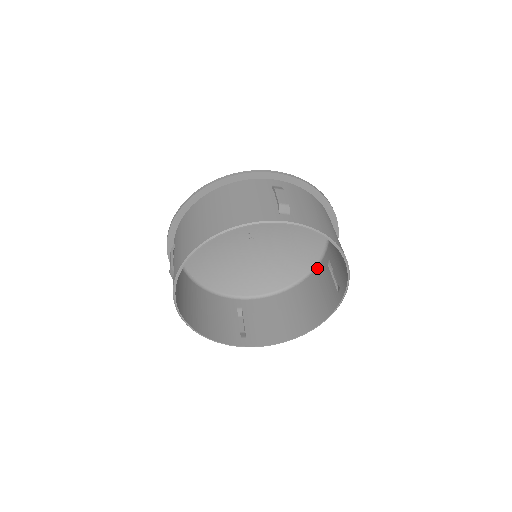
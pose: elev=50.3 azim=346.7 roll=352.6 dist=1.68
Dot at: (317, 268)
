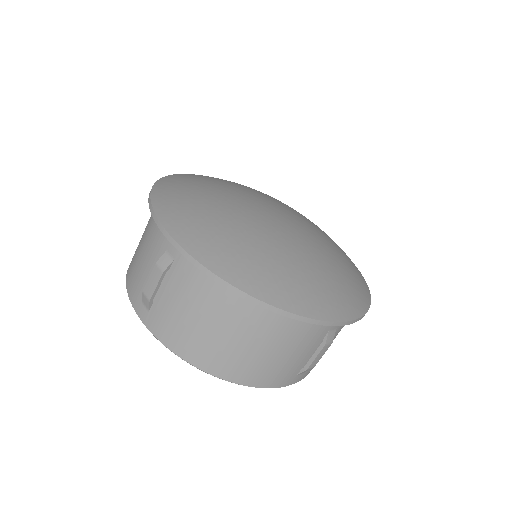
Dot at: occluded
